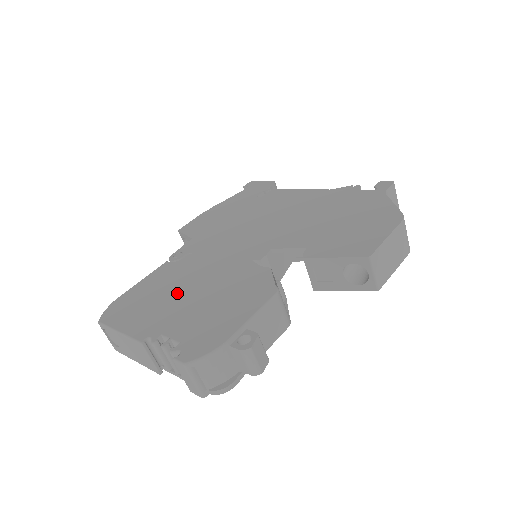
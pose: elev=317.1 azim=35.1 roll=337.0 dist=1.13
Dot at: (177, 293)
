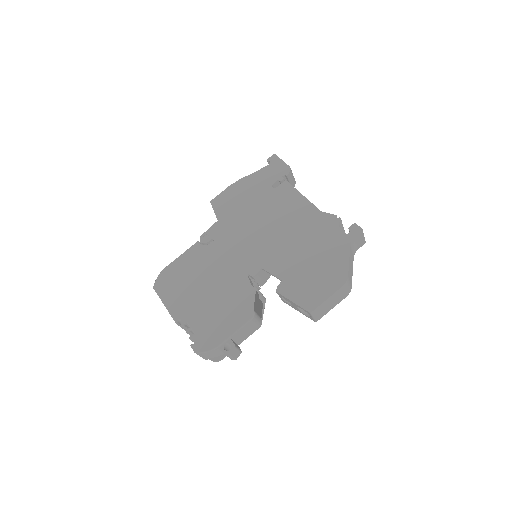
Dot at: (199, 285)
